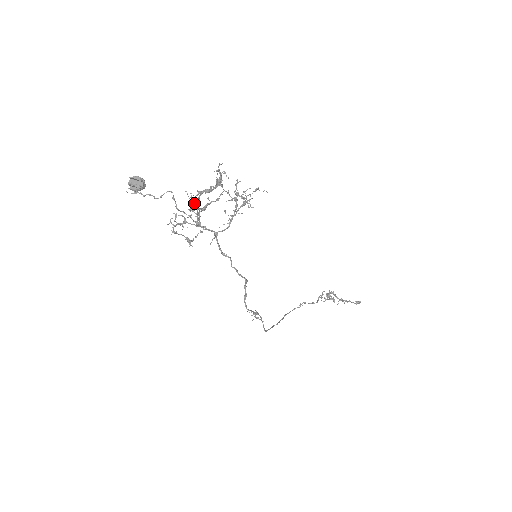
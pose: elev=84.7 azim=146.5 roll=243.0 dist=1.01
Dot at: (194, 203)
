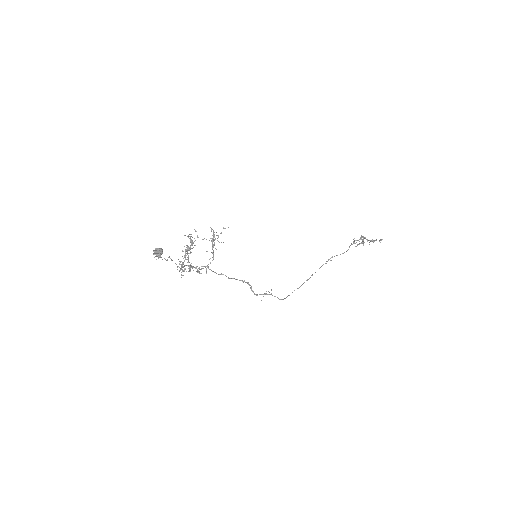
Dot at: (181, 261)
